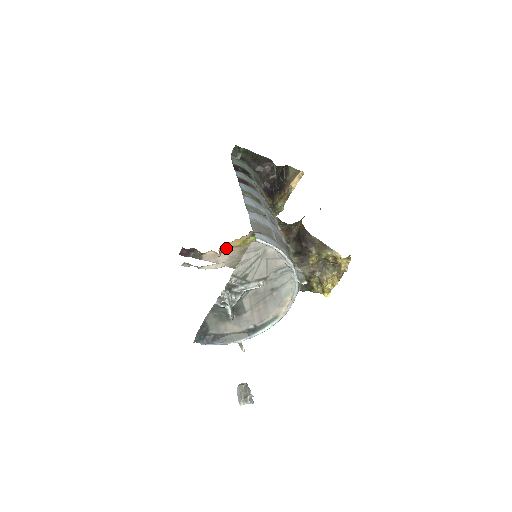
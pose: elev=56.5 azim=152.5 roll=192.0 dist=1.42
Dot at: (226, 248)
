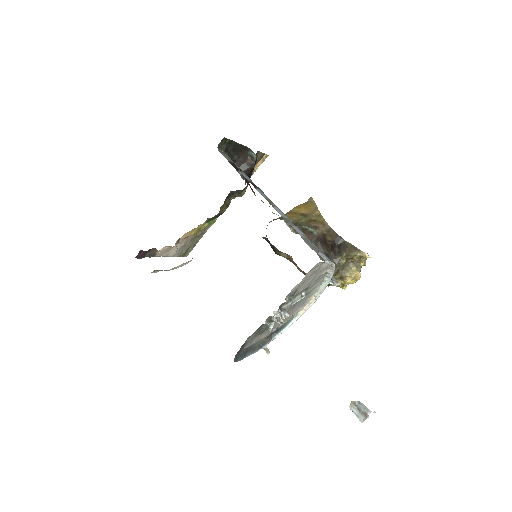
Dot at: (181, 240)
